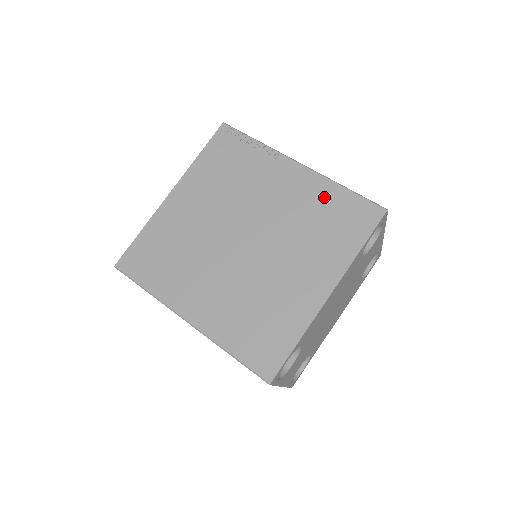
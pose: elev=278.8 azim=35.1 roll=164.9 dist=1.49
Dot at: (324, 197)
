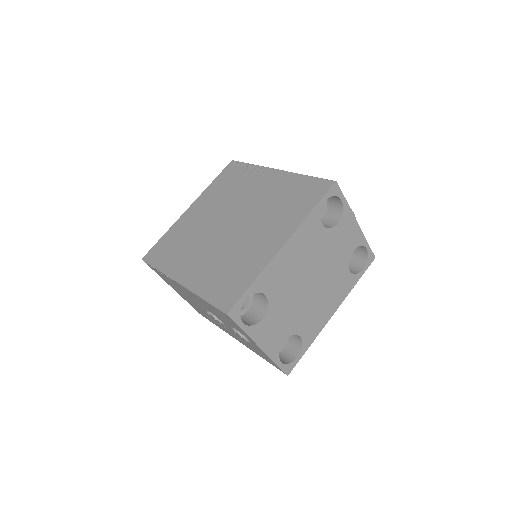
Dot at: (291, 185)
